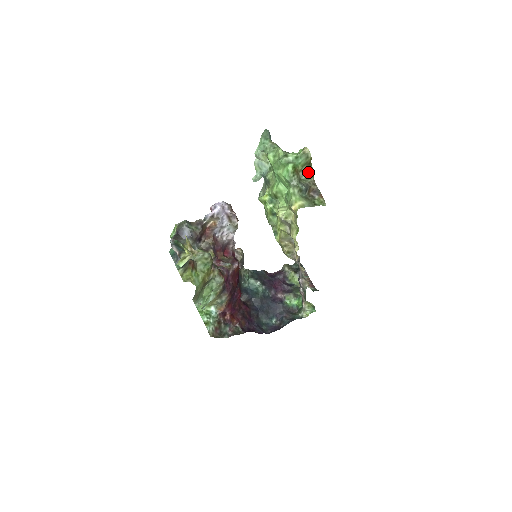
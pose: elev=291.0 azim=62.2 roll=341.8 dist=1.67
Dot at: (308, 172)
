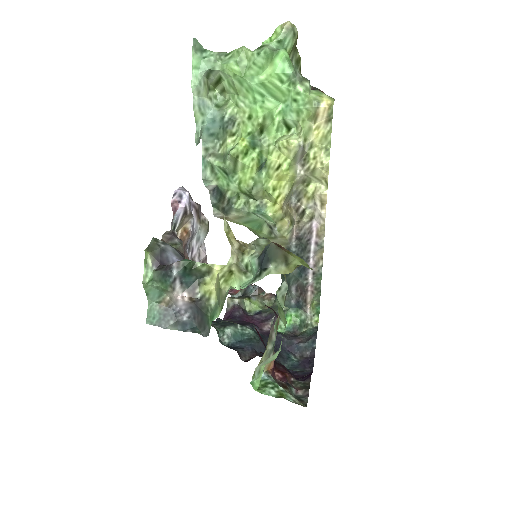
Dot at: (295, 64)
